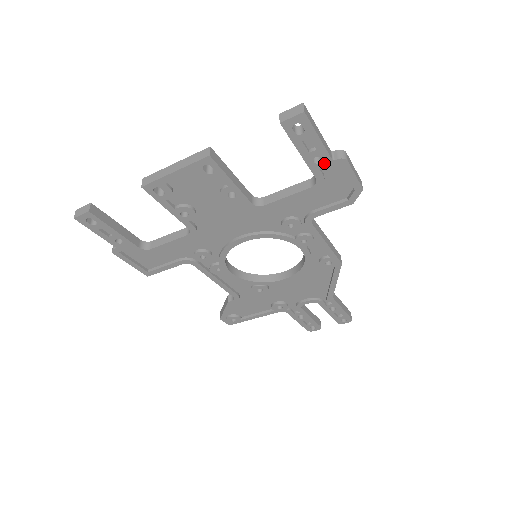
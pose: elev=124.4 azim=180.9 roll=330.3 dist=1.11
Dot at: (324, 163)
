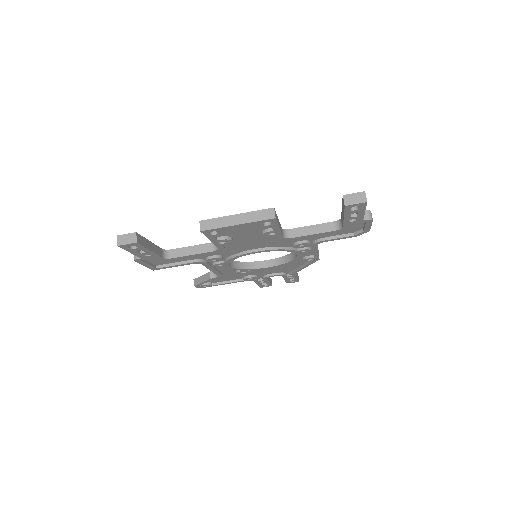
Dot at: (356, 221)
